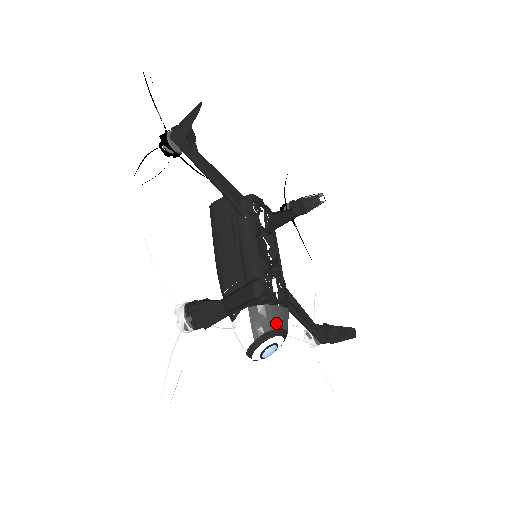
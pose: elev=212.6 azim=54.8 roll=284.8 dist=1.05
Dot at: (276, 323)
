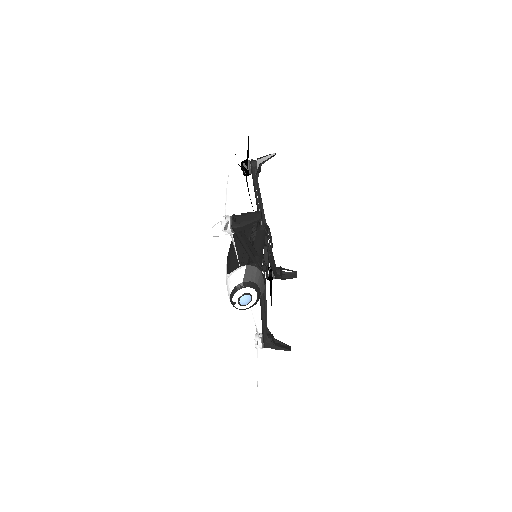
Dot at: (259, 283)
